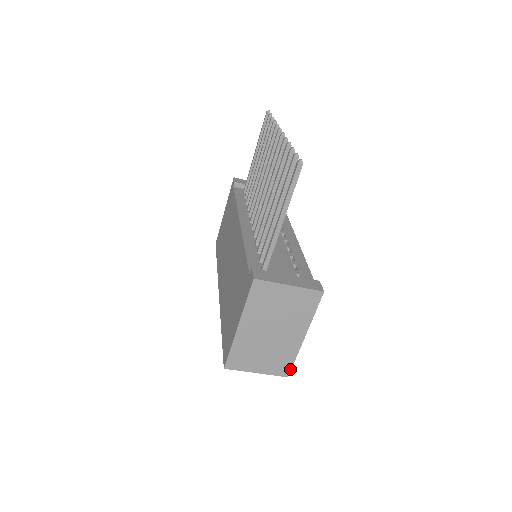
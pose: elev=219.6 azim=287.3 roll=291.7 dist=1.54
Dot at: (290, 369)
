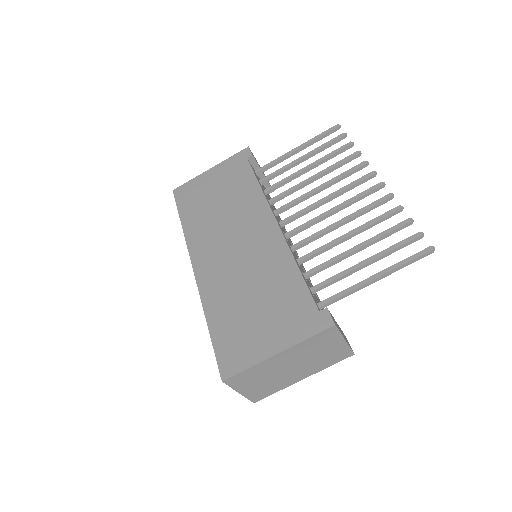
Dot at: (263, 398)
